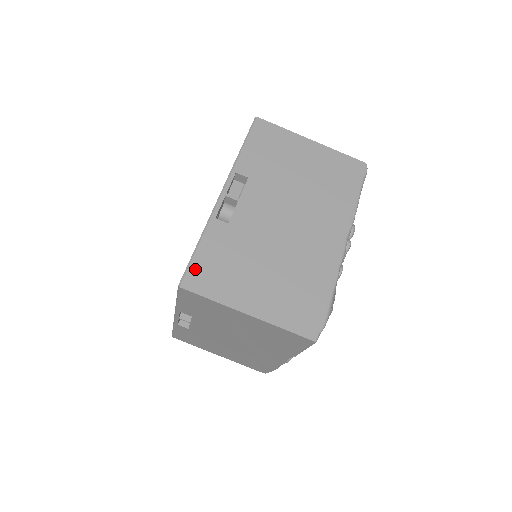
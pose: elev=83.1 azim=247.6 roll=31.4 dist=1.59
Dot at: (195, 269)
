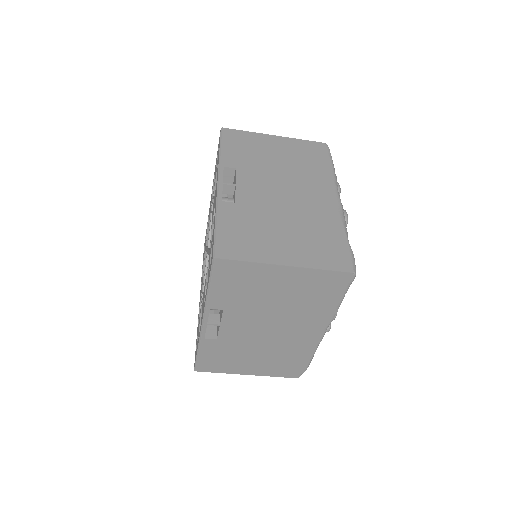
Dot at: (202, 363)
